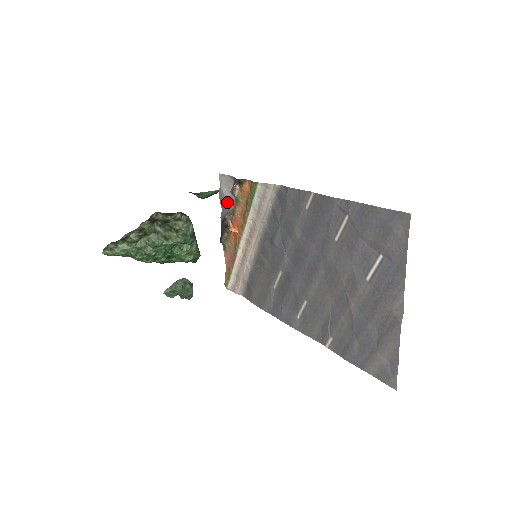
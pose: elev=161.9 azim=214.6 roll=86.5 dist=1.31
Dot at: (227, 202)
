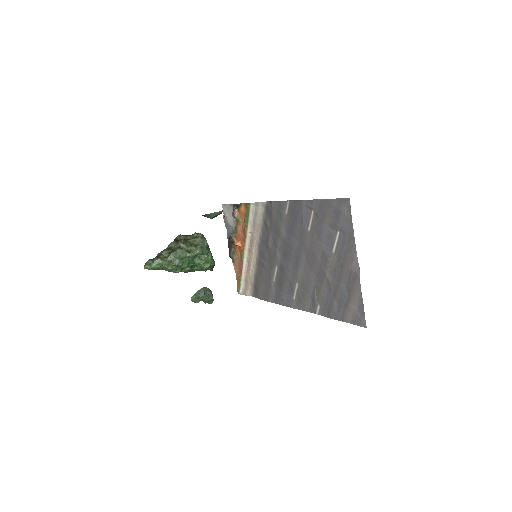
Dot at: (230, 224)
